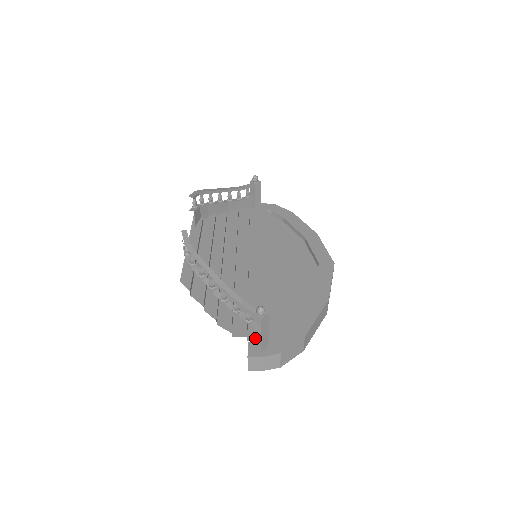
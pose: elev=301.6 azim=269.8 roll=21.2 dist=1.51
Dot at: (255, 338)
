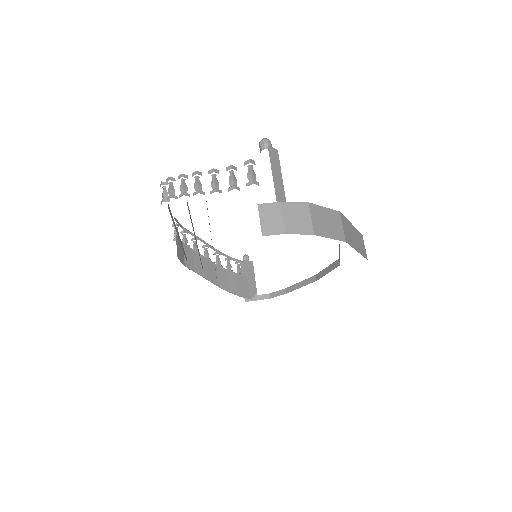
Dot at: occluded
